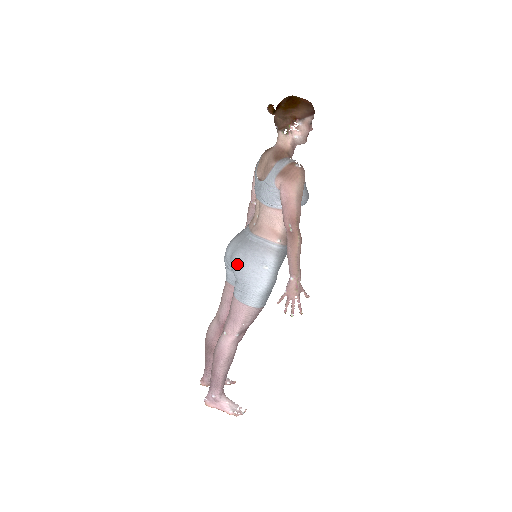
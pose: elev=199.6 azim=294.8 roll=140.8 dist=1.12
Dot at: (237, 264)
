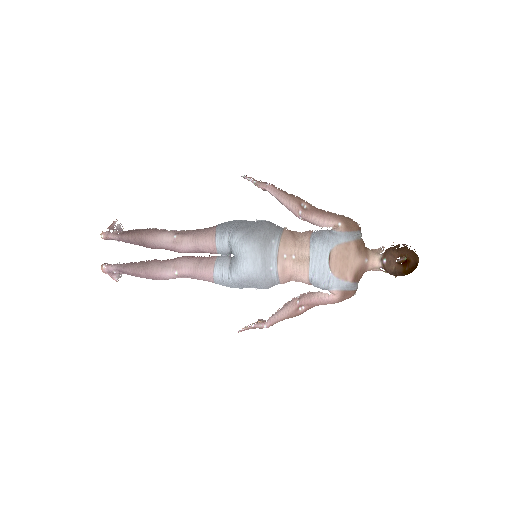
Dot at: (245, 277)
